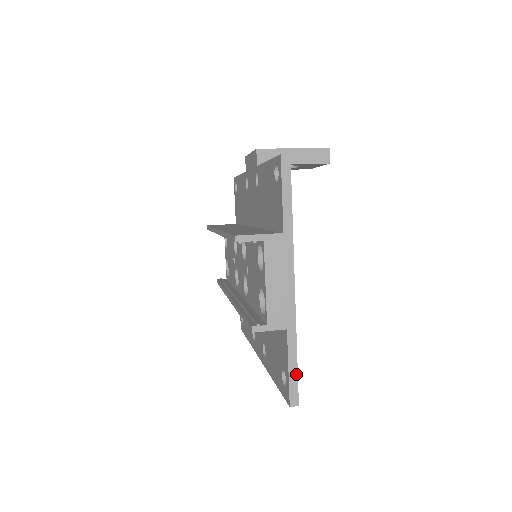
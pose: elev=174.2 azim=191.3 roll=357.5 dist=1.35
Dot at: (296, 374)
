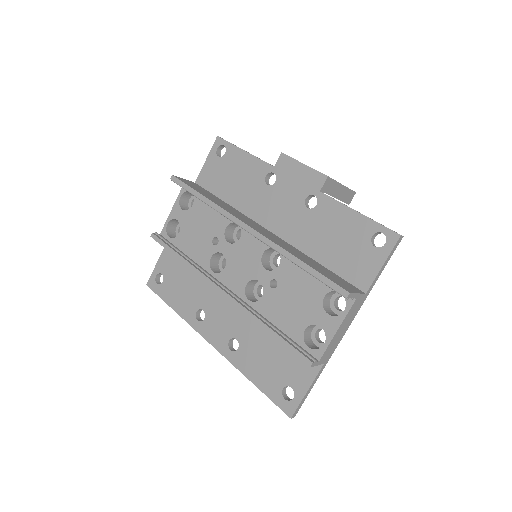
Dot at: (307, 395)
